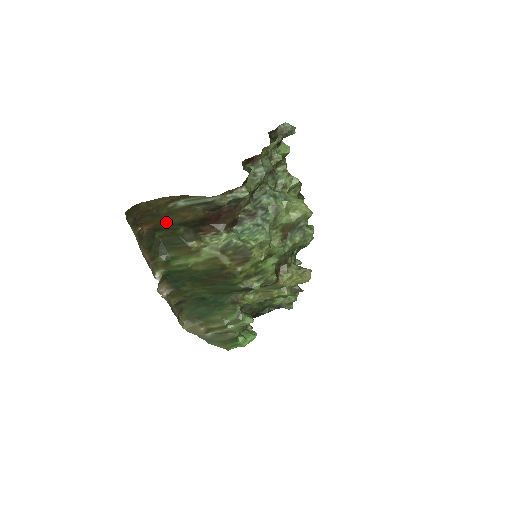
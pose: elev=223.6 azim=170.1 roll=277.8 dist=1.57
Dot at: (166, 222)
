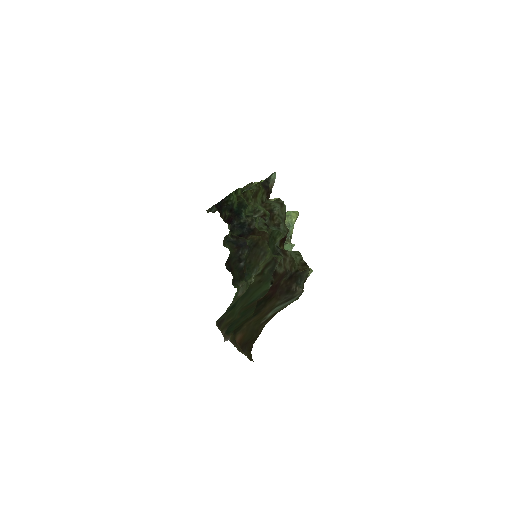
Dot at: (247, 324)
